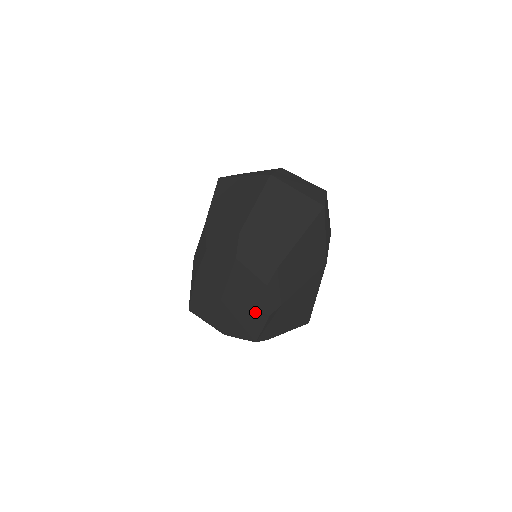
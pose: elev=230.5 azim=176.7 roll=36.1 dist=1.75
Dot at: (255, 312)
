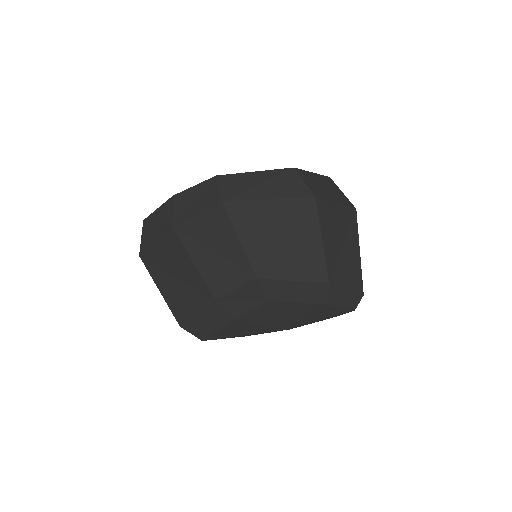
Dot at: occluded
